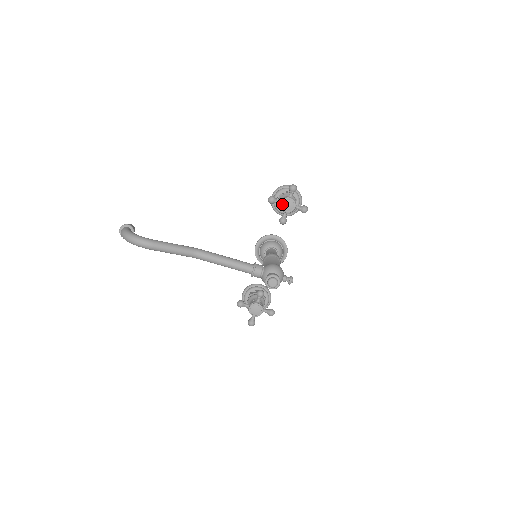
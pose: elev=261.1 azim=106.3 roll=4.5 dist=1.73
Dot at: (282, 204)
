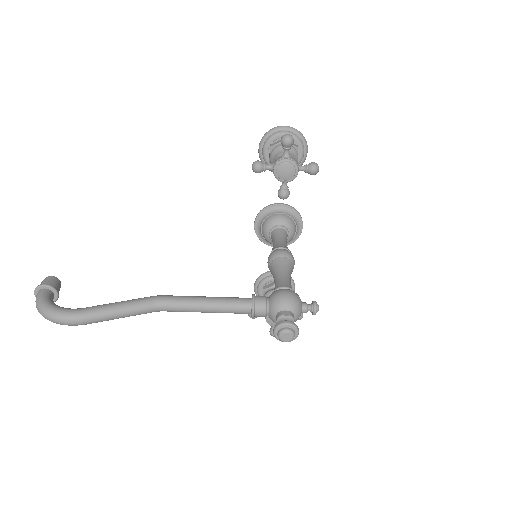
Dot at: (275, 172)
